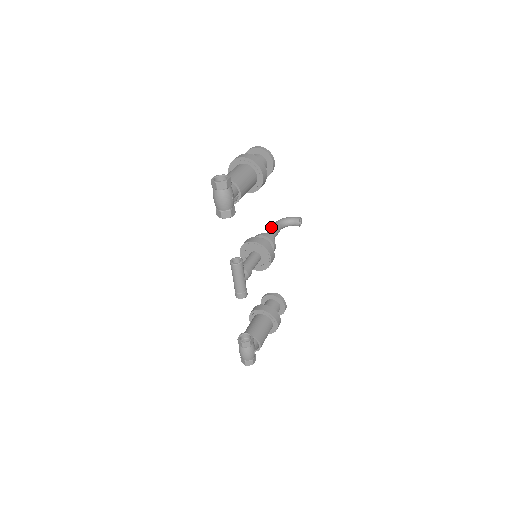
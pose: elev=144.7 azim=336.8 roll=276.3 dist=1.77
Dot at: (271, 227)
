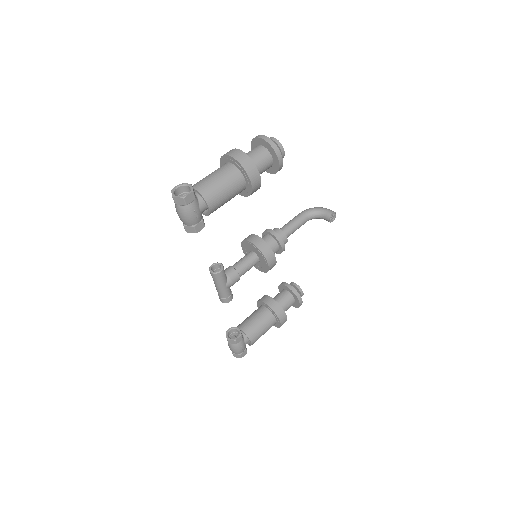
Dot at: (293, 218)
